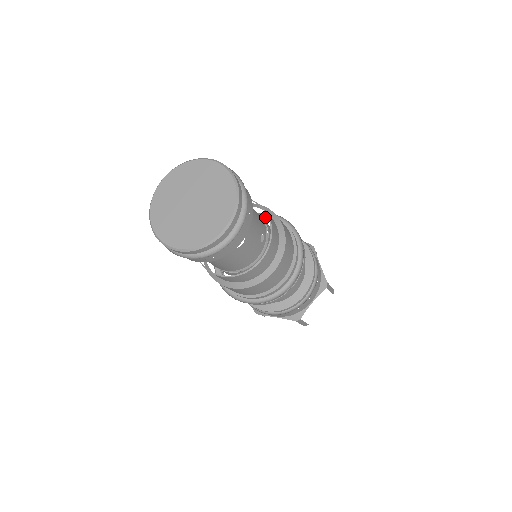
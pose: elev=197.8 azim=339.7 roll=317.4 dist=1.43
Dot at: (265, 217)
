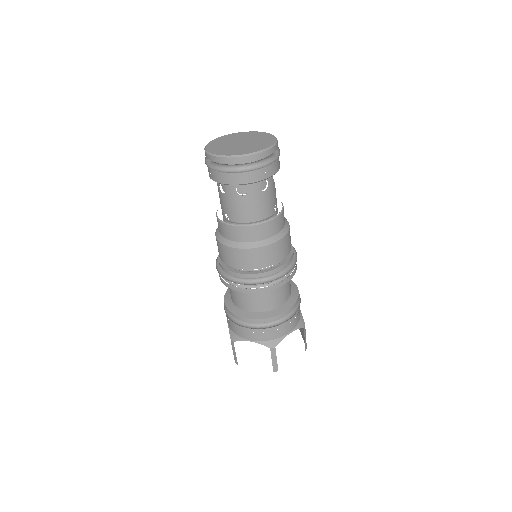
Dot at: occluded
